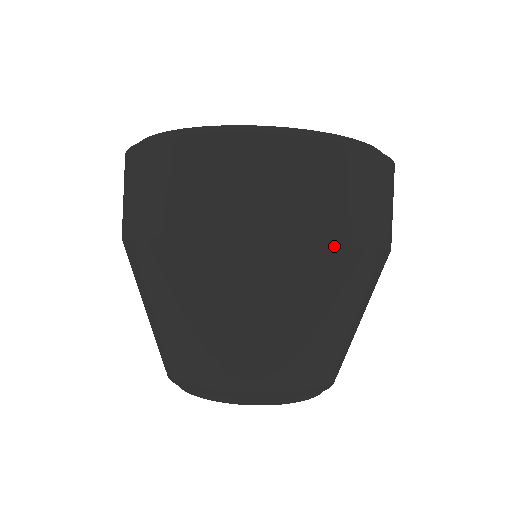
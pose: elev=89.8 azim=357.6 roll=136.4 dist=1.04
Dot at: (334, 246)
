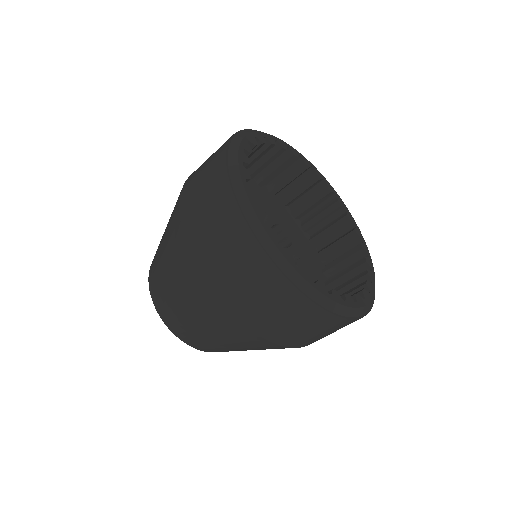
Dot at: (264, 339)
